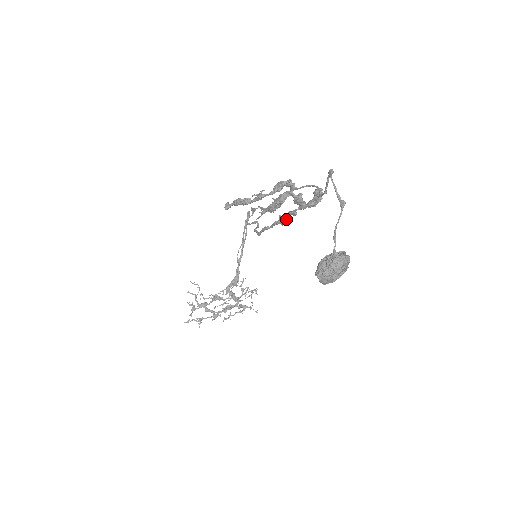
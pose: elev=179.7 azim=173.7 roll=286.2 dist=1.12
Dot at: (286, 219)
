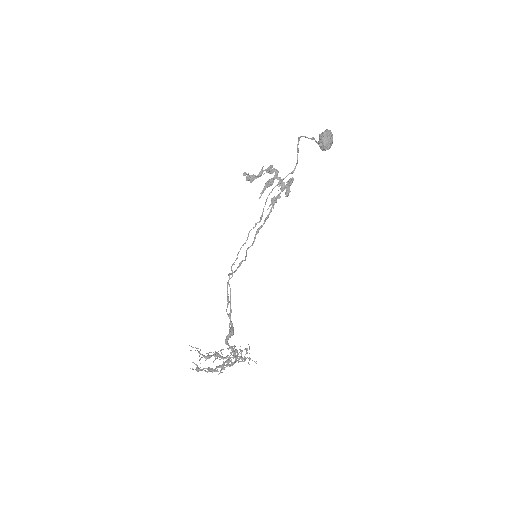
Dot at: (276, 199)
